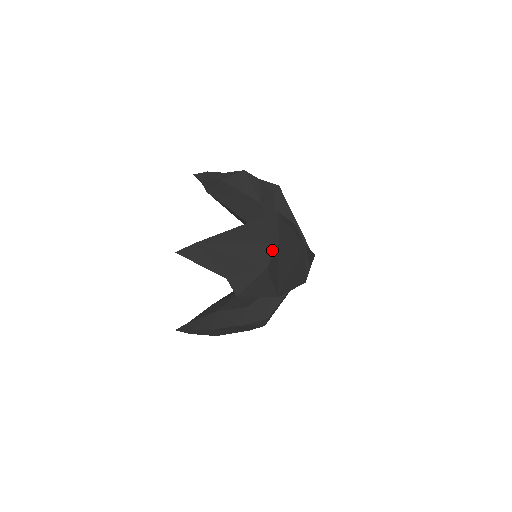
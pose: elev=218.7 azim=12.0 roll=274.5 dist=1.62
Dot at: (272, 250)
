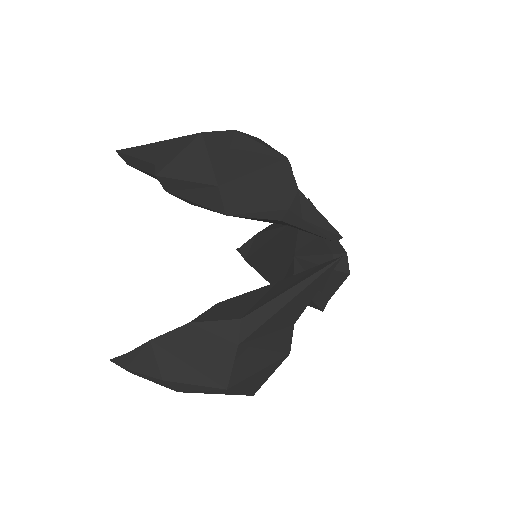
Dot at: (221, 131)
